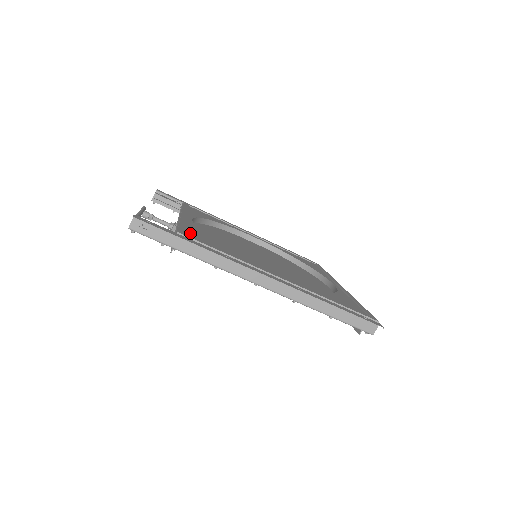
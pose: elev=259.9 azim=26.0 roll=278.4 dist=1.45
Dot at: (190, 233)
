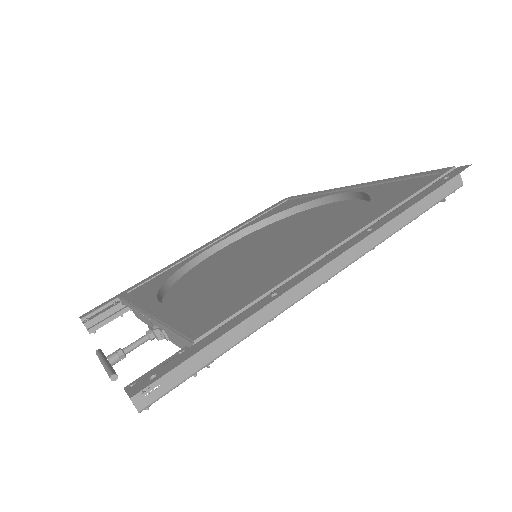
Dot at: (197, 322)
